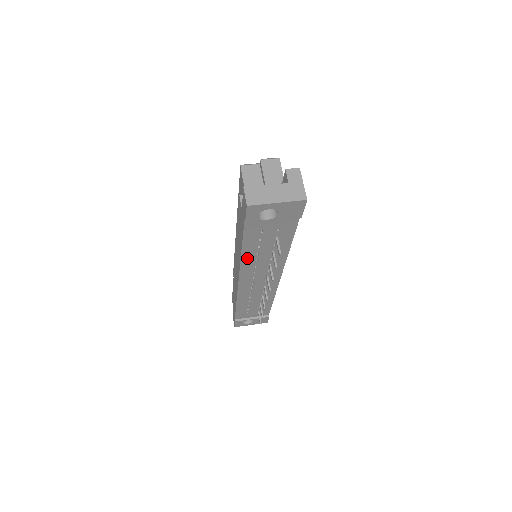
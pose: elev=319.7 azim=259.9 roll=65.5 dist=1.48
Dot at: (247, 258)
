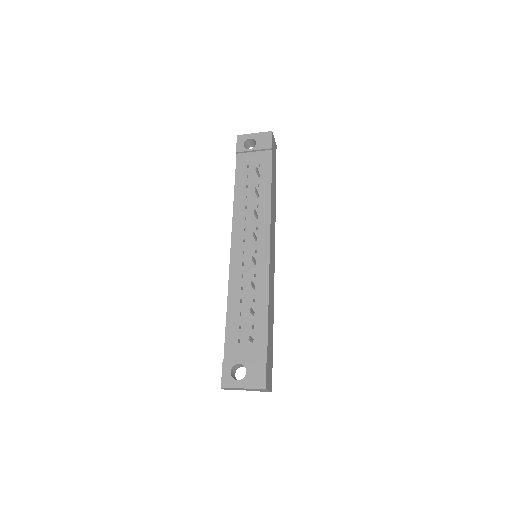
Dot at: (238, 203)
